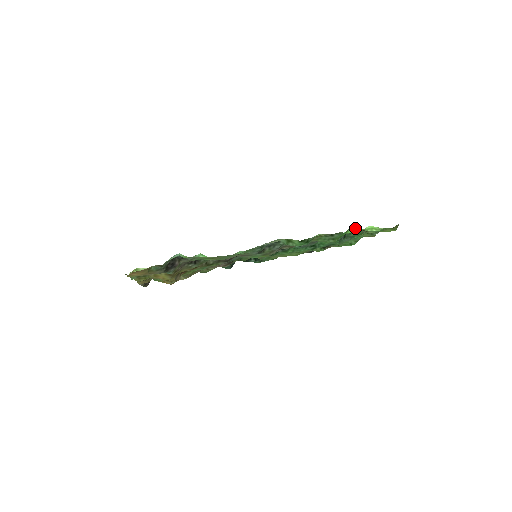
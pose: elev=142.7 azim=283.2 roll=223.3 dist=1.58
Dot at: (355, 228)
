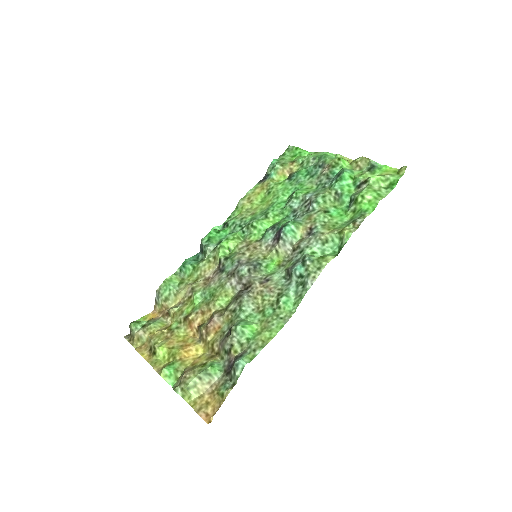
Dot at: (369, 197)
